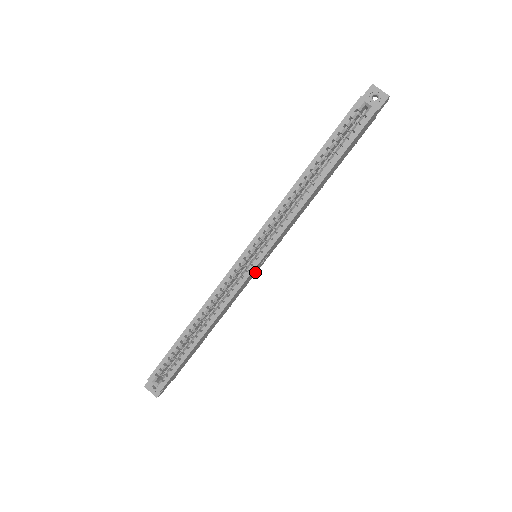
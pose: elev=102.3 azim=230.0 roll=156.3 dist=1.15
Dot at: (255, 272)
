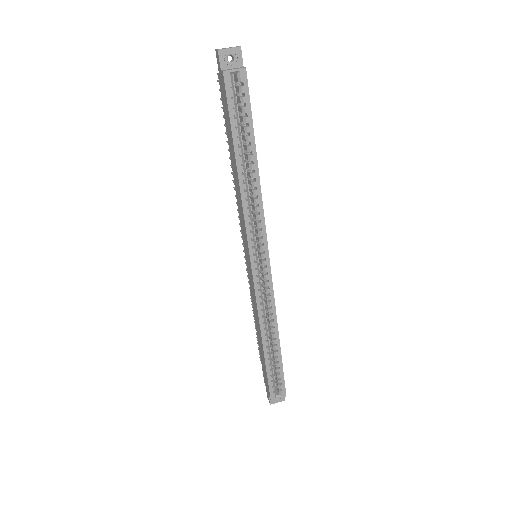
Dot at: occluded
